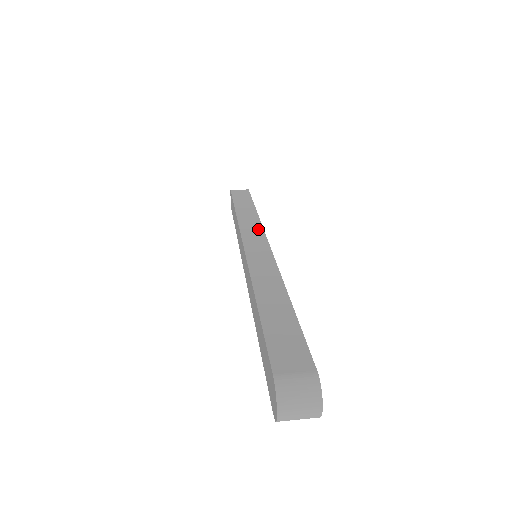
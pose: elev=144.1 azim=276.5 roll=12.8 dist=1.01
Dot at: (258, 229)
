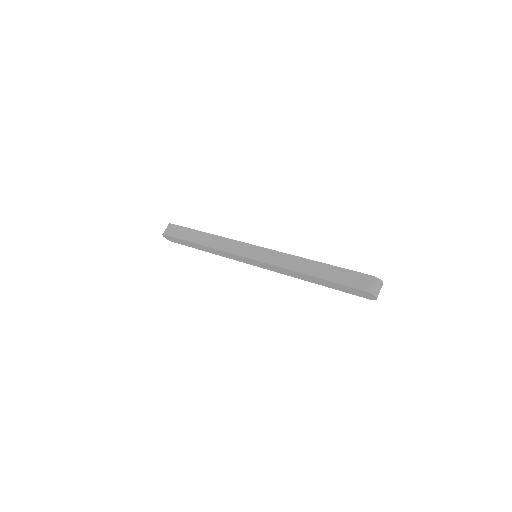
Dot at: (237, 244)
